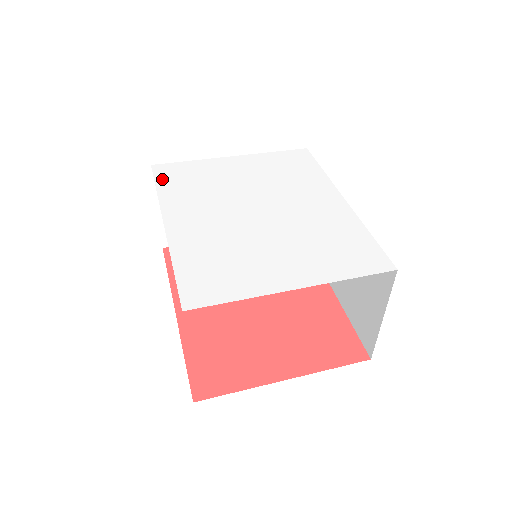
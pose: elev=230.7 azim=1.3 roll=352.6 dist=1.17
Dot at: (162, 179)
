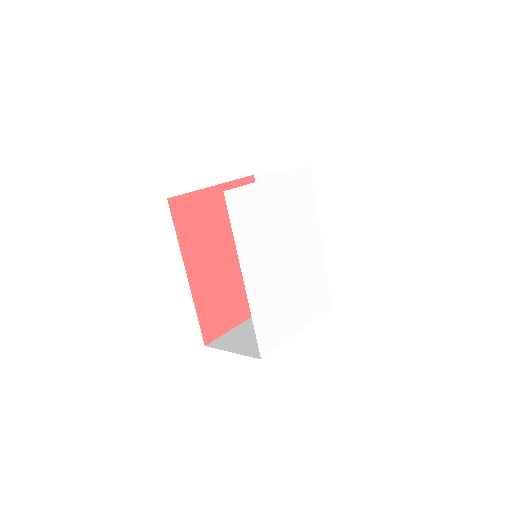
Dot at: (234, 217)
